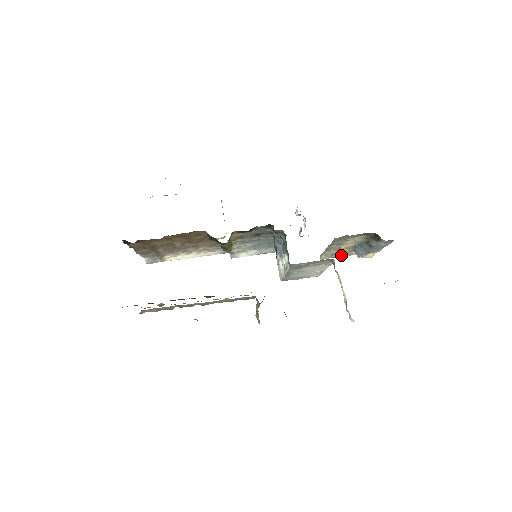
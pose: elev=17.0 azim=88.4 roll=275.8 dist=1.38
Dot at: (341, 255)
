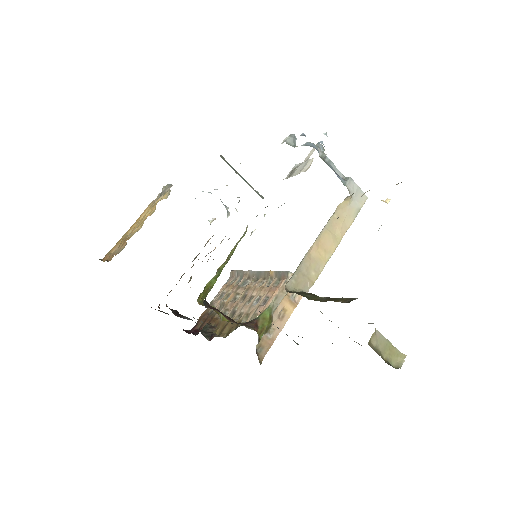
Dot at: occluded
